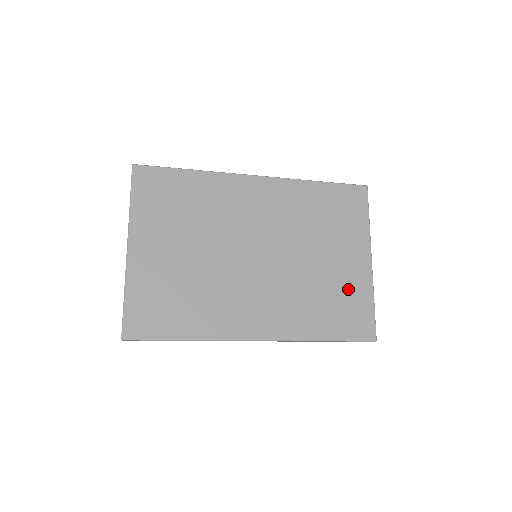
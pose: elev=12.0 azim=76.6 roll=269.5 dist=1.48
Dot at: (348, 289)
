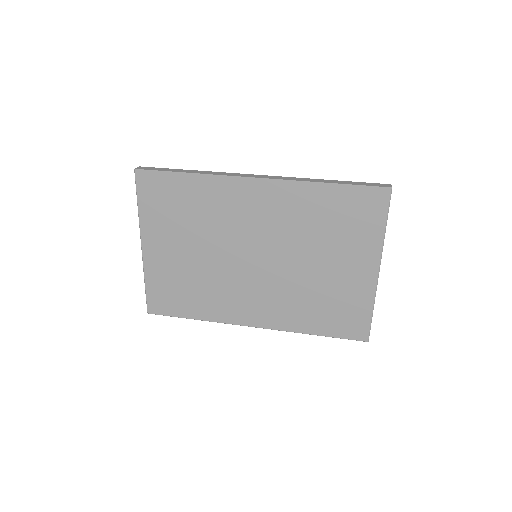
Dot at: (346, 296)
